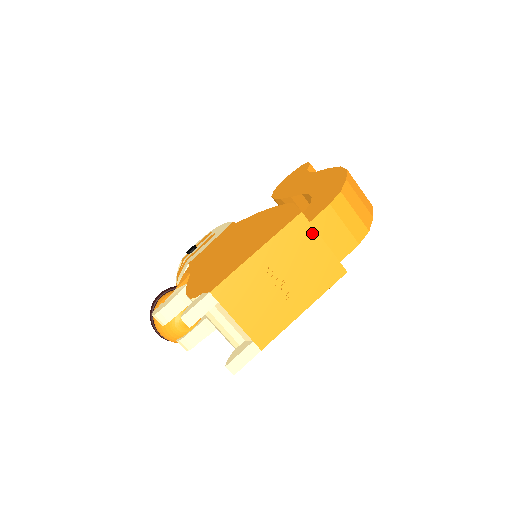
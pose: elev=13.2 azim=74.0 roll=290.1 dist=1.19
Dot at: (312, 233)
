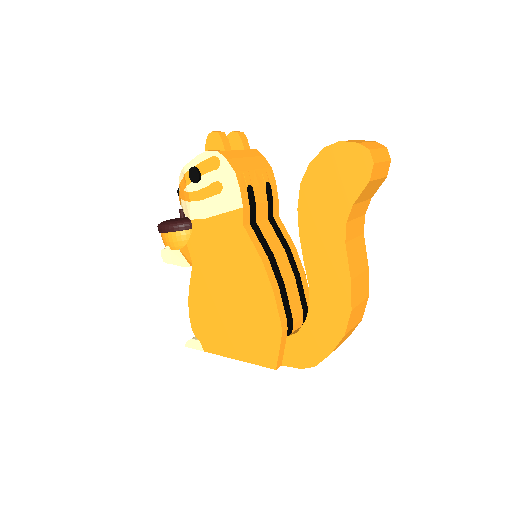
Dot at: occluded
